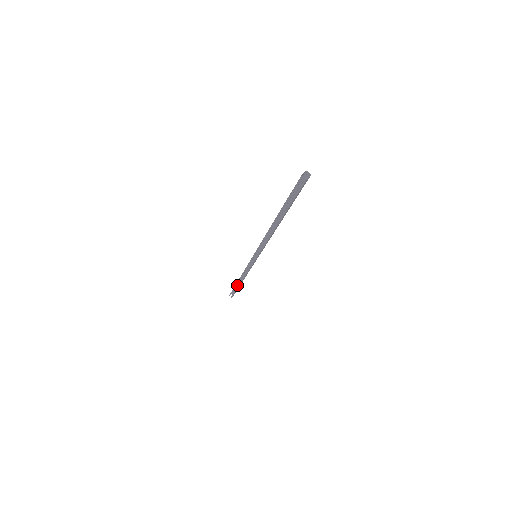
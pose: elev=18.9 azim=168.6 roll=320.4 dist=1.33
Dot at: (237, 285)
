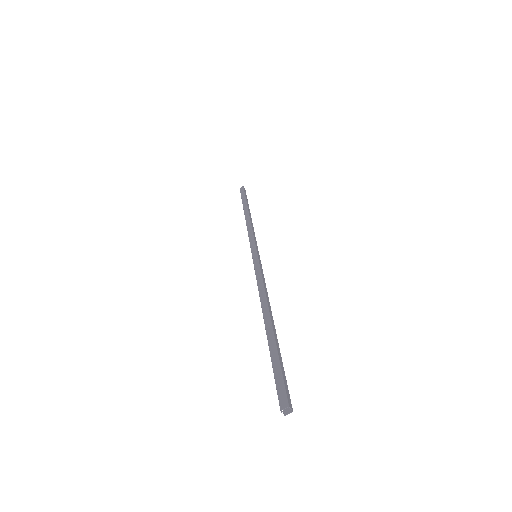
Dot at: (246, 200)
